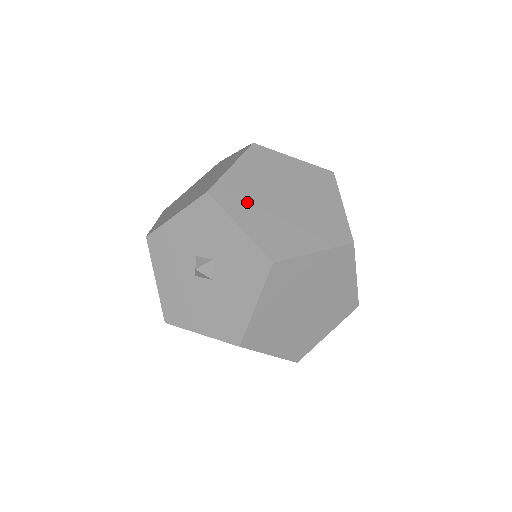
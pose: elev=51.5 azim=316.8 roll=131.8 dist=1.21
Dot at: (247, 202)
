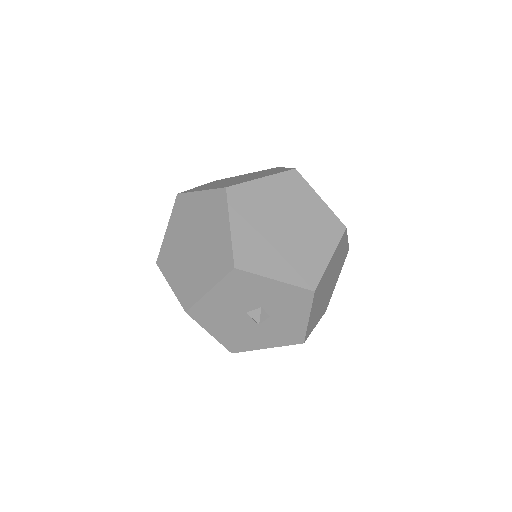
Dot at: (320, 294)
